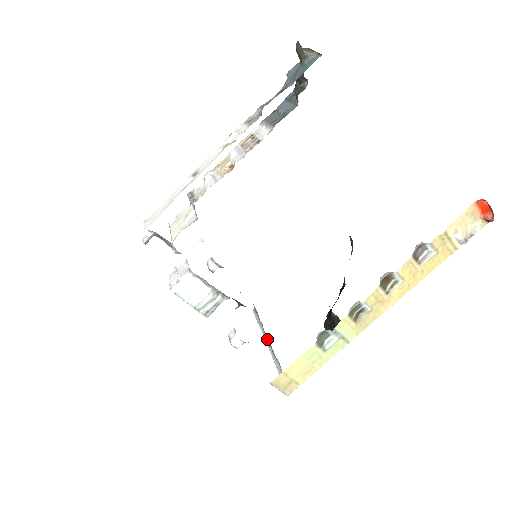
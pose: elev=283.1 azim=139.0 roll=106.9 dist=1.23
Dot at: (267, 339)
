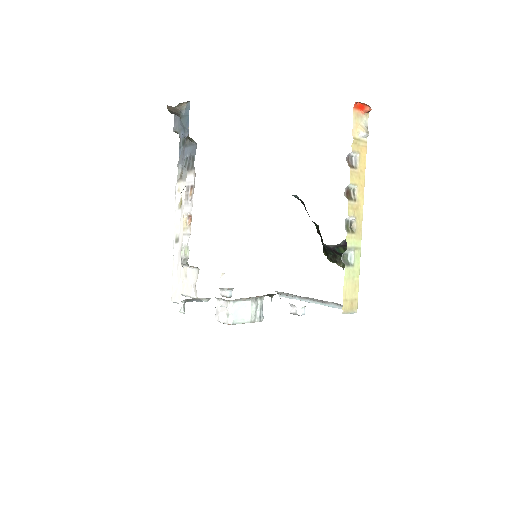
Dot at: (308, 300)
